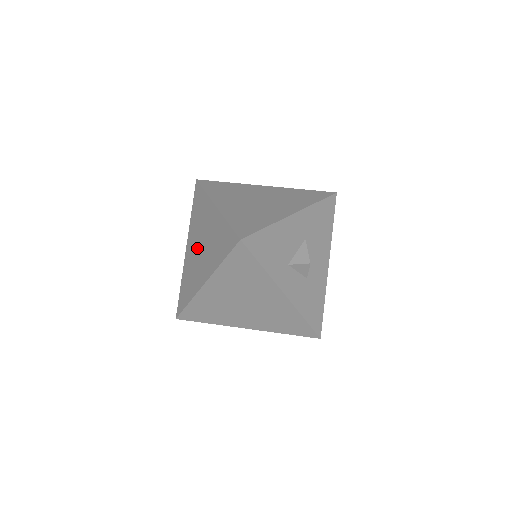
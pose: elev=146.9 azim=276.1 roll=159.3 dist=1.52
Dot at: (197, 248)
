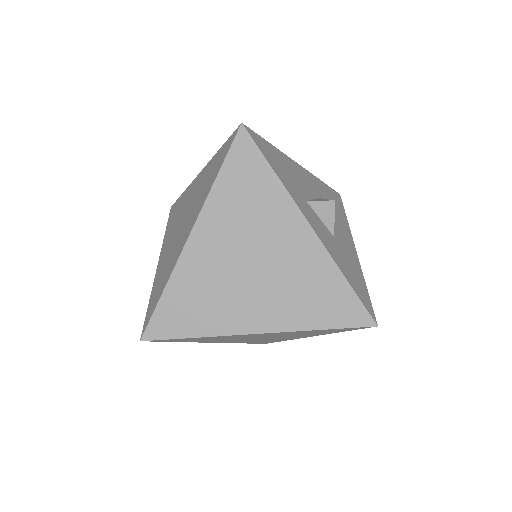
Dot at: (176, 233)
